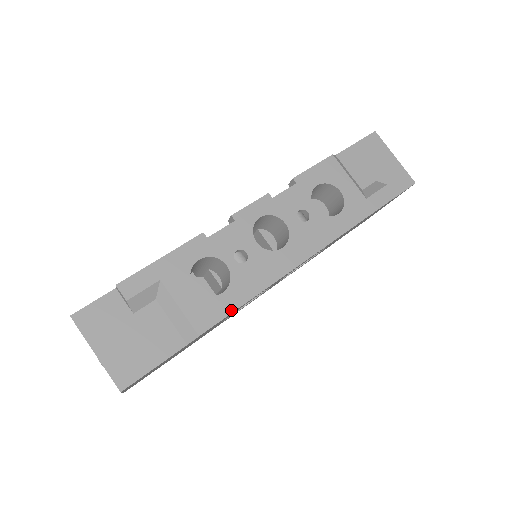
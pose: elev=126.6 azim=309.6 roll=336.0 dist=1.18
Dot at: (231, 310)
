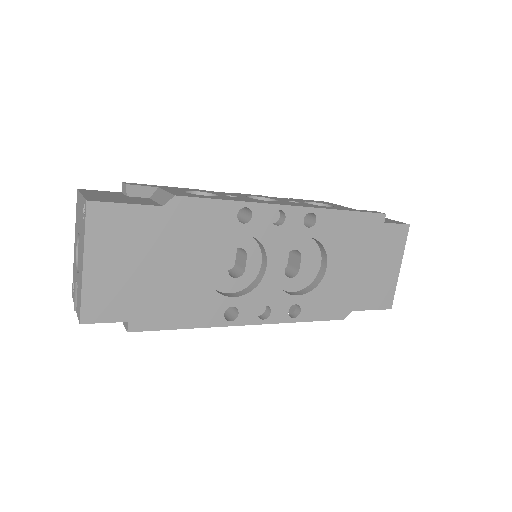
Dot at: (211, 198)
